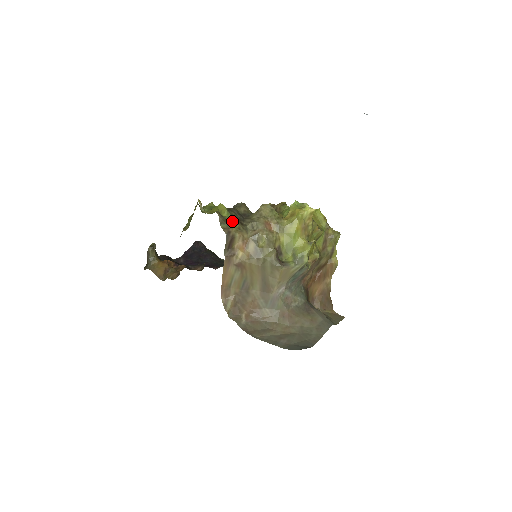
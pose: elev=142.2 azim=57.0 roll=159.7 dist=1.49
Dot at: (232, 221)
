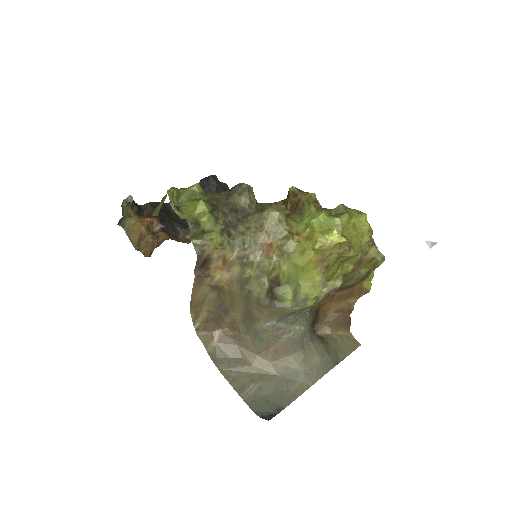
Dot at: (213, 231)
